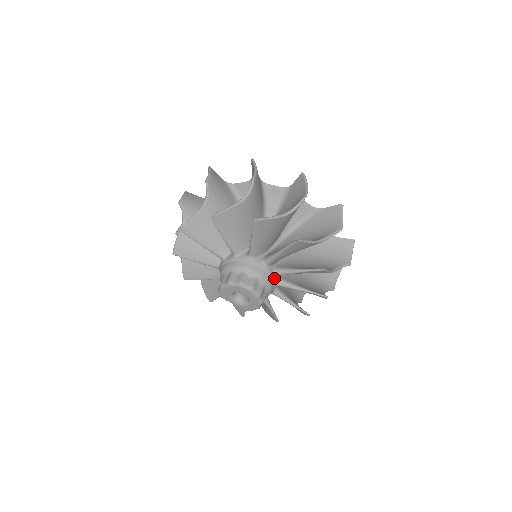
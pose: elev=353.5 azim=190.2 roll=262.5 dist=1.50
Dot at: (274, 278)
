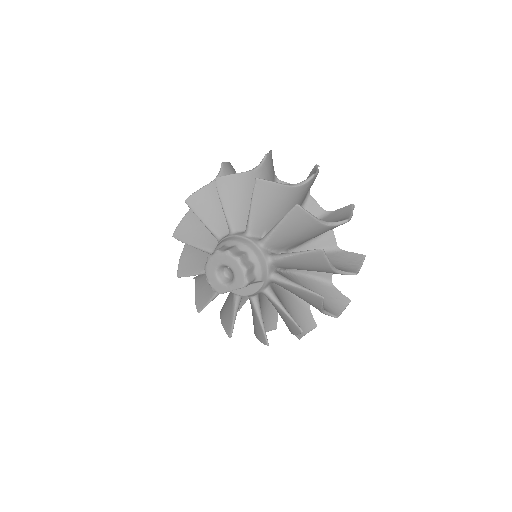
Dot at: (247, 238)
